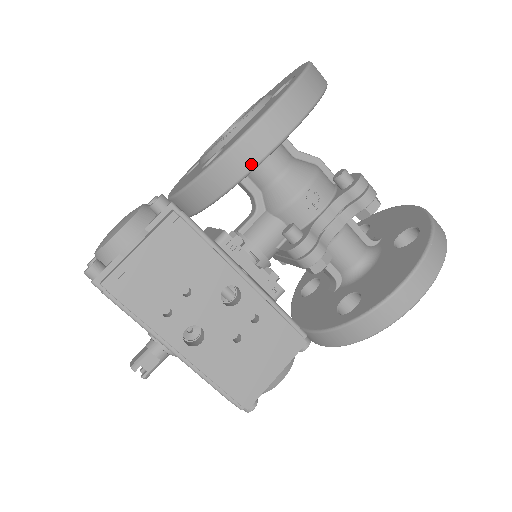
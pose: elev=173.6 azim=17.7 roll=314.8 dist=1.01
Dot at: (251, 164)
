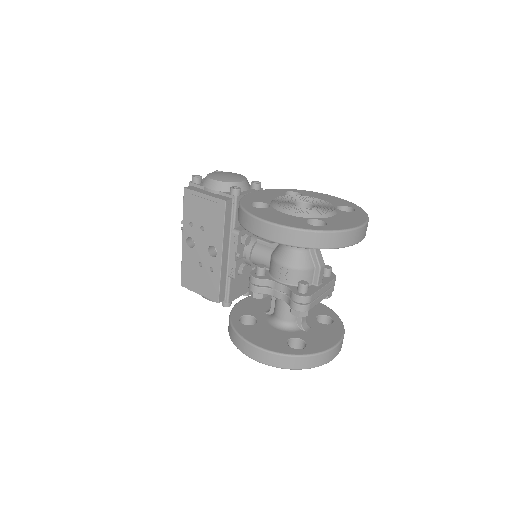
Dot at: (247, 228)
